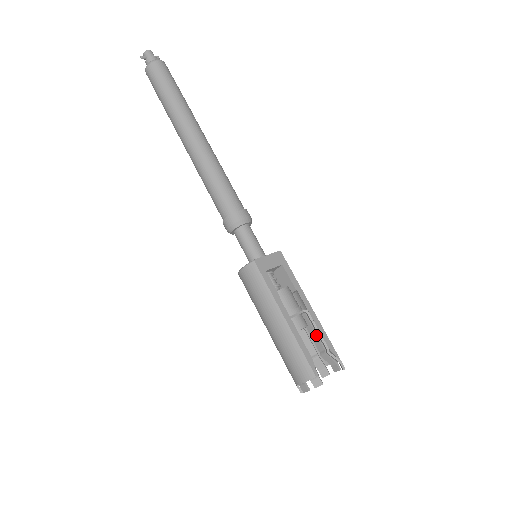
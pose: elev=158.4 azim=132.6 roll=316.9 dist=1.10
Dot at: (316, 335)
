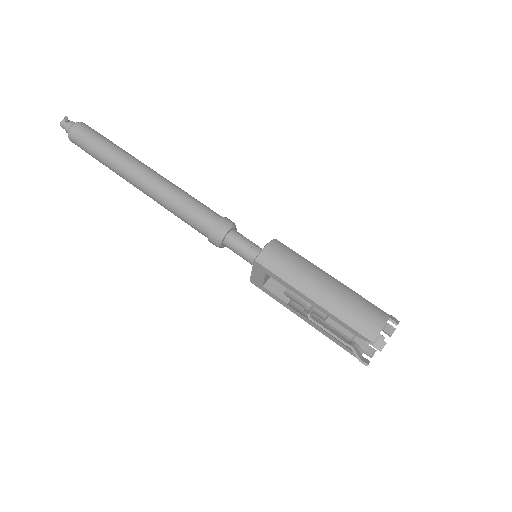
Dot at: occluded
